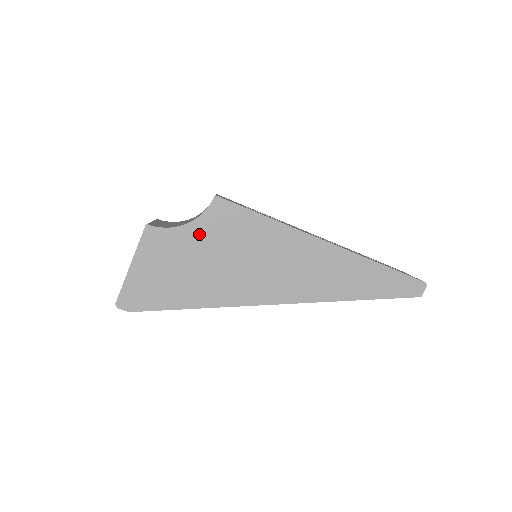
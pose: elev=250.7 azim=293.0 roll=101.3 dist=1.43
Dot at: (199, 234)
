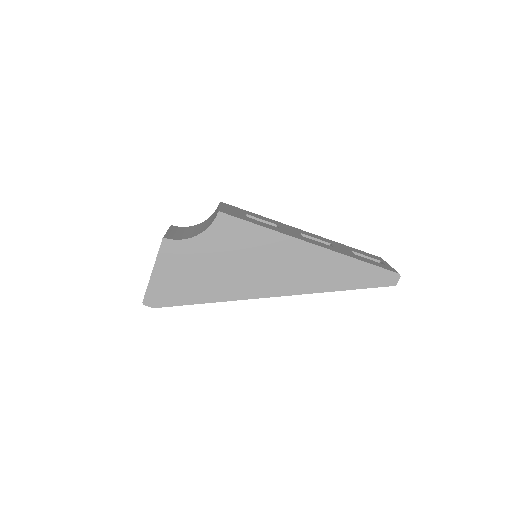
Dot at: (207, 244)
